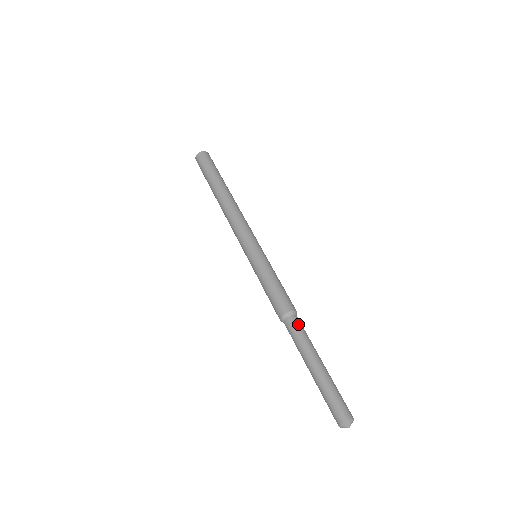
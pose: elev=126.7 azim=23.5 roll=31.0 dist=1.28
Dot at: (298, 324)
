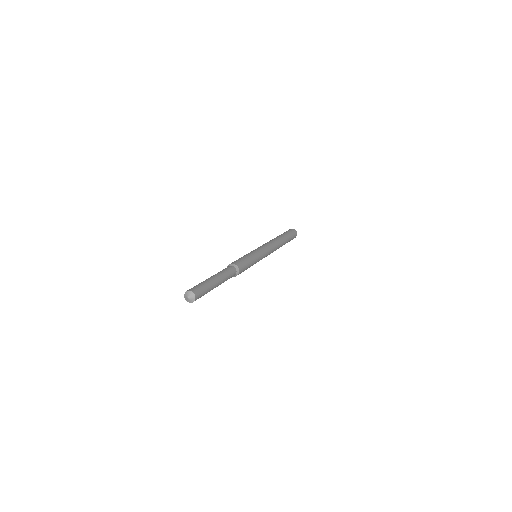
Dot at: (229, 268)
